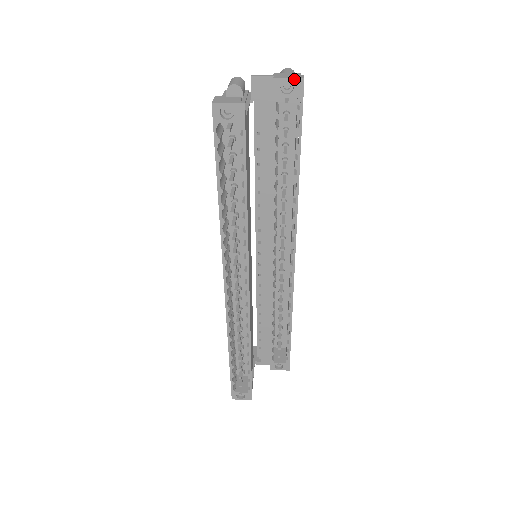
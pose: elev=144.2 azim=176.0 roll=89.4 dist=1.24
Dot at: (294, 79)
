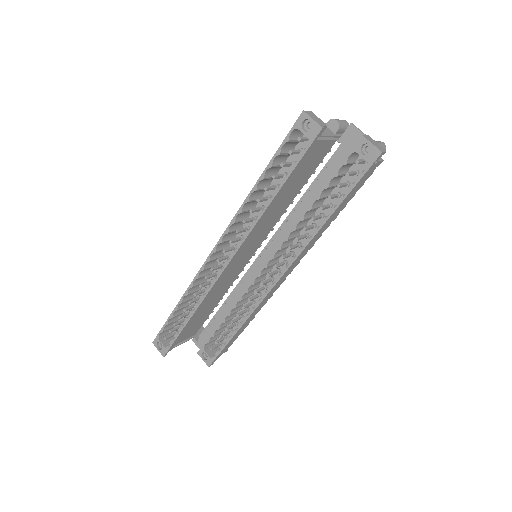
Dot at: (375, 147)
